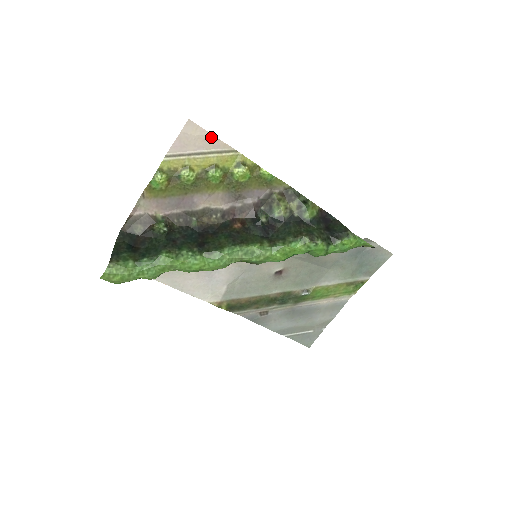
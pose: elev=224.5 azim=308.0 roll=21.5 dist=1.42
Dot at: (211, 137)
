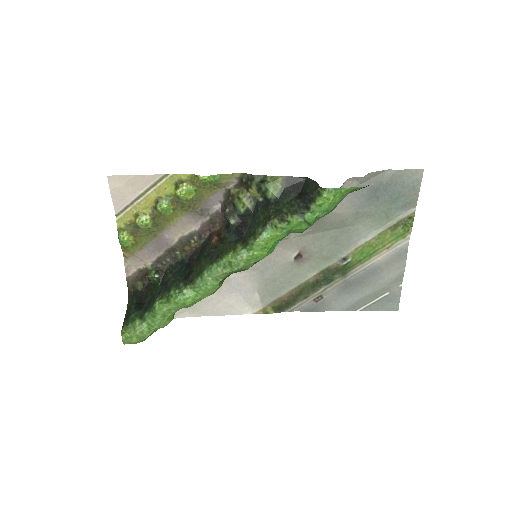
Dot at: (136, 178)
